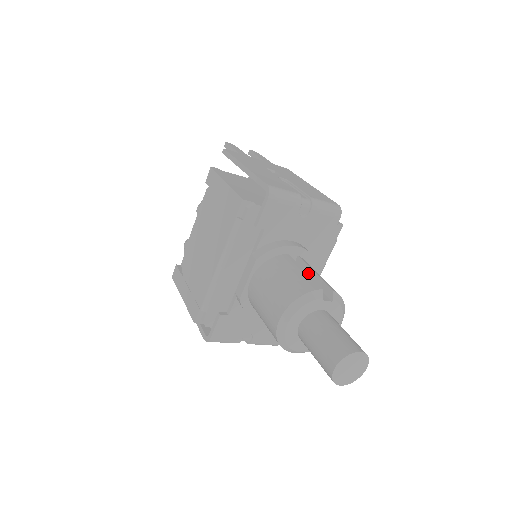
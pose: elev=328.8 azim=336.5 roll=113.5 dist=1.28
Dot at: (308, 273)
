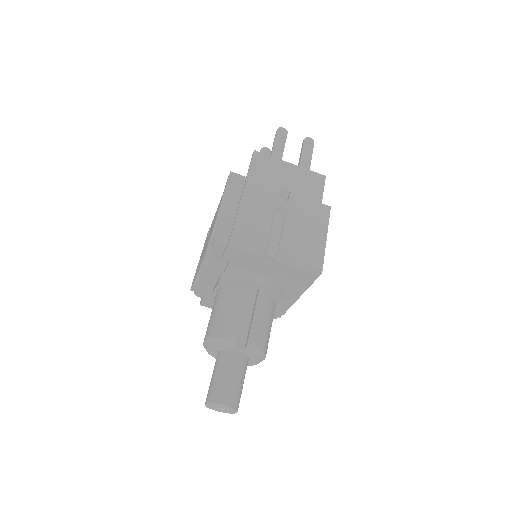
Dot at: (253, 311)
